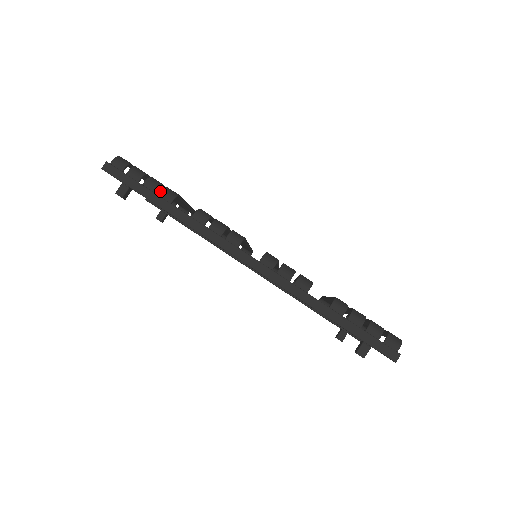
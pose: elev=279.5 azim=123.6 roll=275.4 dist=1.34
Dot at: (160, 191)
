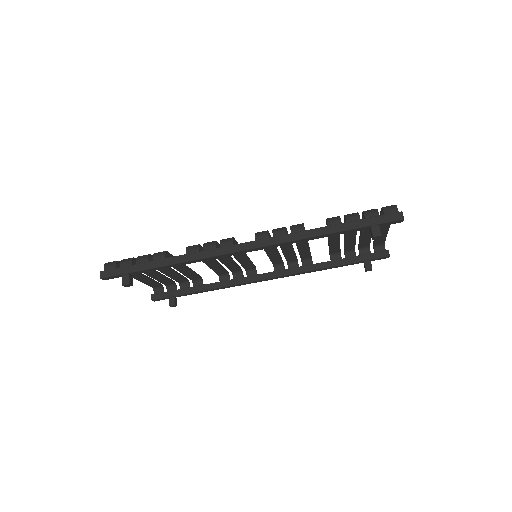
Dot at: (156, 279)
